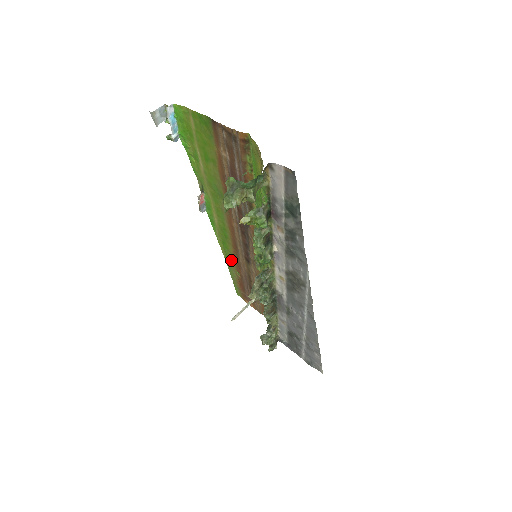
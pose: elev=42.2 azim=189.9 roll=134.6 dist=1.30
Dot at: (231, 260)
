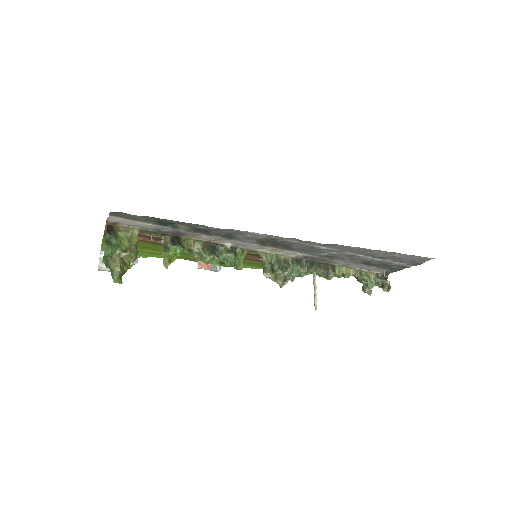
Dot at: occluded
